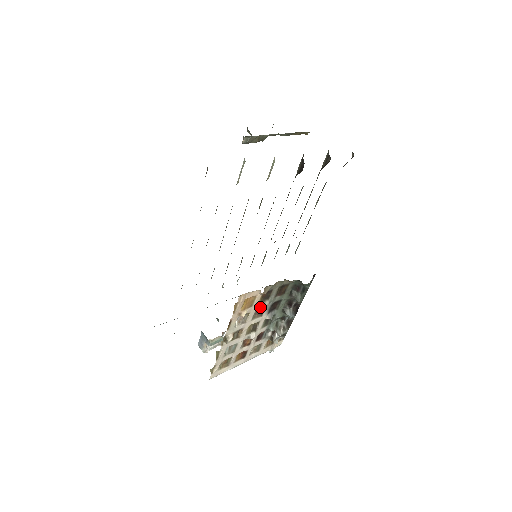
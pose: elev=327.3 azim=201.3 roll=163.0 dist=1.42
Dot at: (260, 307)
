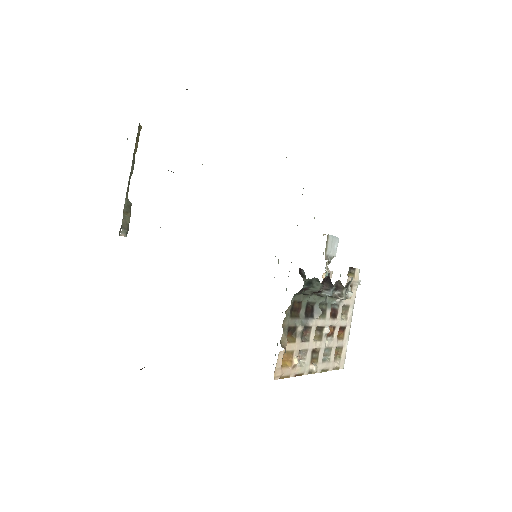
Dot at: (300, 336)
